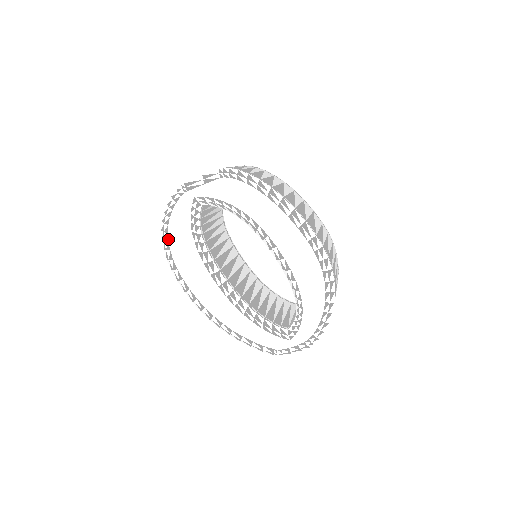
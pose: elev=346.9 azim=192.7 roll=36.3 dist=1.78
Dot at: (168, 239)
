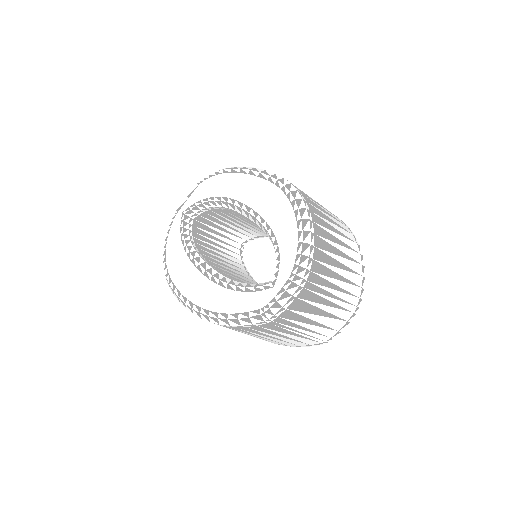
Dot at: (166, 259)
